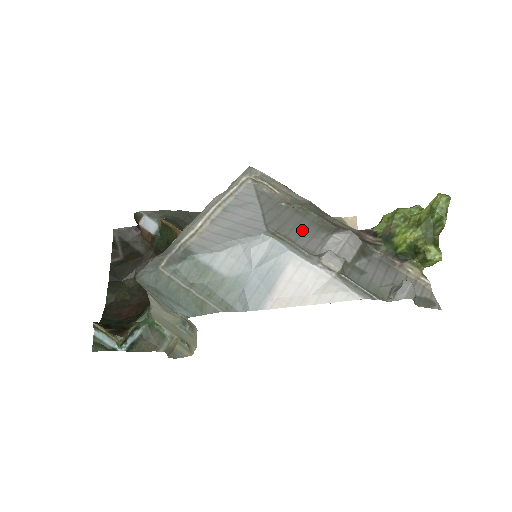
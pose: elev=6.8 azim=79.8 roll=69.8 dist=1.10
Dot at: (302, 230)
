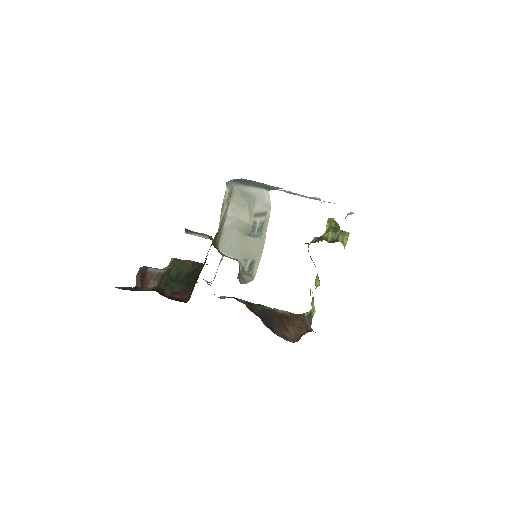
Dot at: occluded
